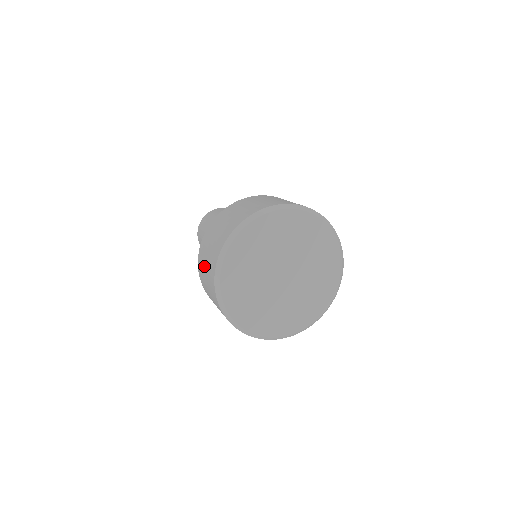
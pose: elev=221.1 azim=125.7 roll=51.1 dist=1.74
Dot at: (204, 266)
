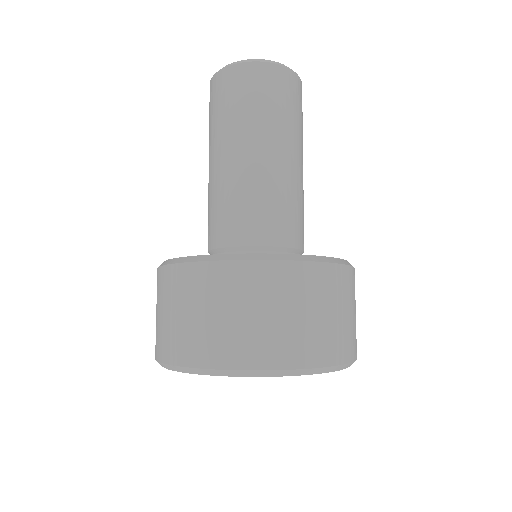
Dot at: occluded
